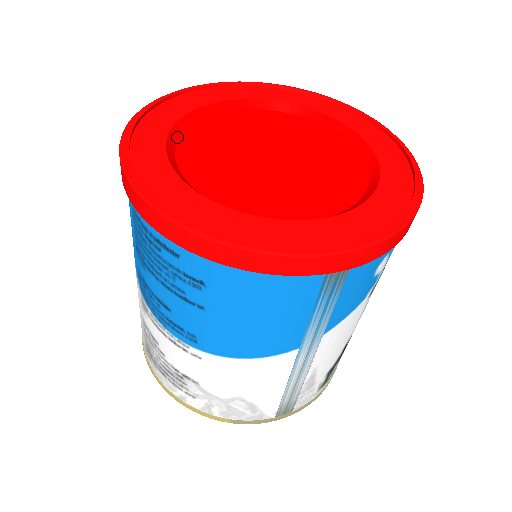
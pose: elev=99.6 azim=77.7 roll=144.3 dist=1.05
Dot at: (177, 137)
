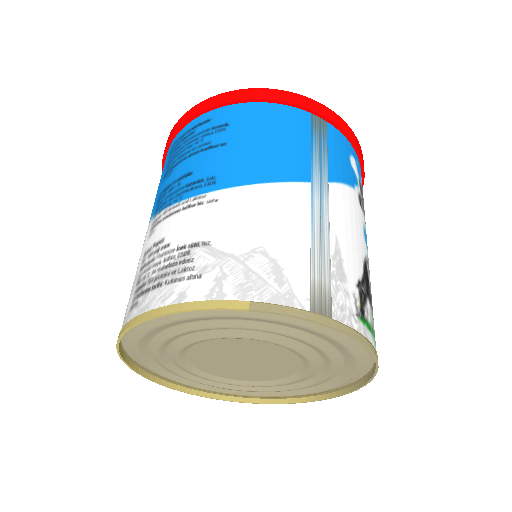
Dot at: occluded
